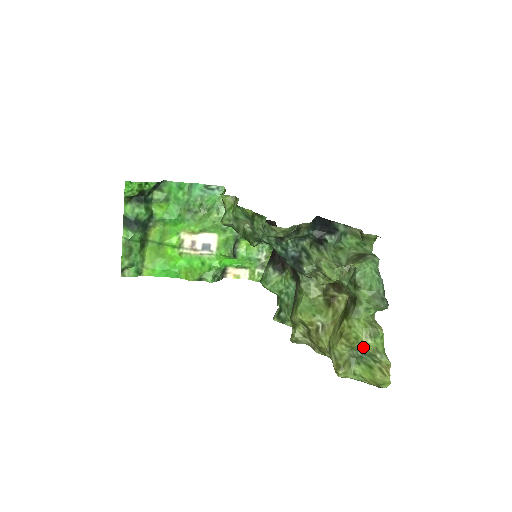
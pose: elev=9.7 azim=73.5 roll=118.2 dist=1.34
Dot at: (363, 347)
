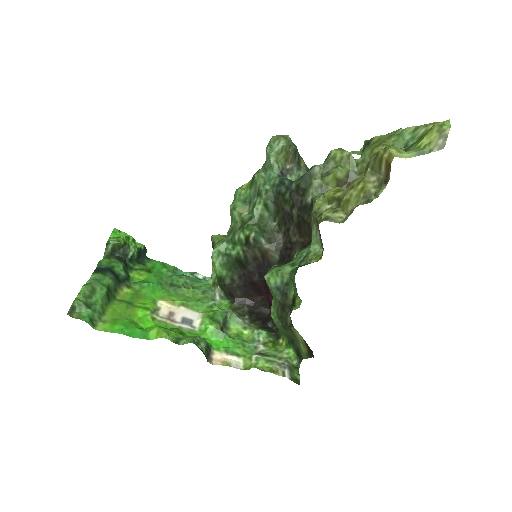
Dot at: (401, 133)
